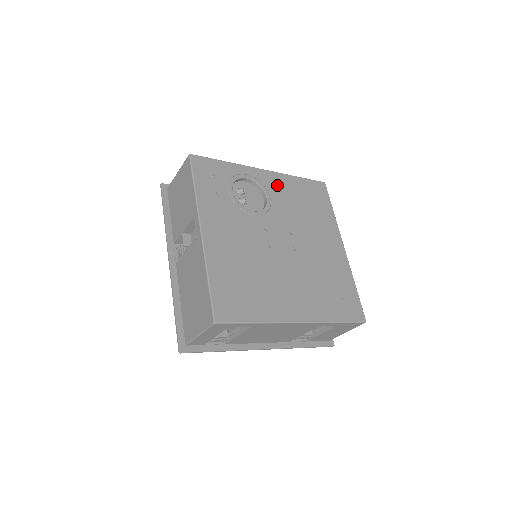
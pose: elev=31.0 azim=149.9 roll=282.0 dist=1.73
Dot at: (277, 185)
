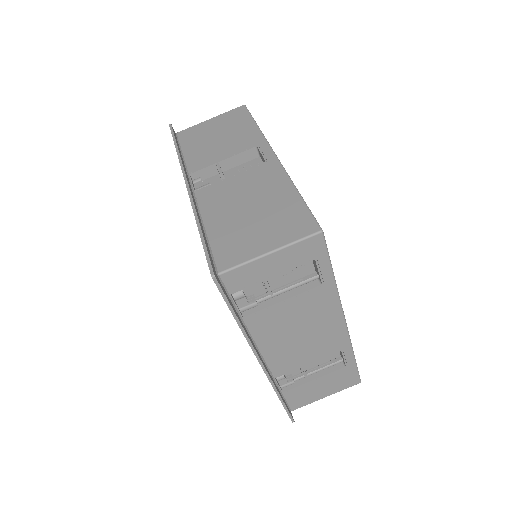
Dot at: occluded
